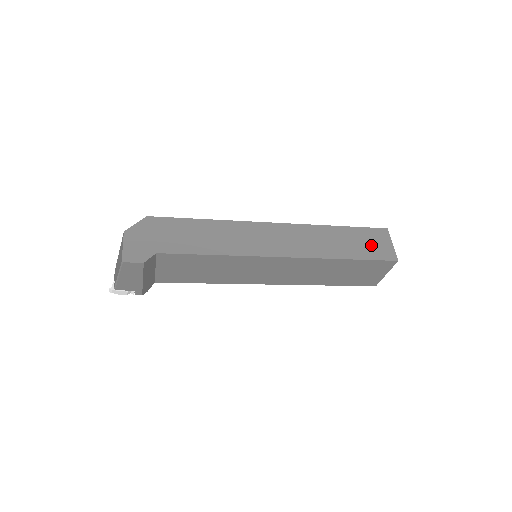
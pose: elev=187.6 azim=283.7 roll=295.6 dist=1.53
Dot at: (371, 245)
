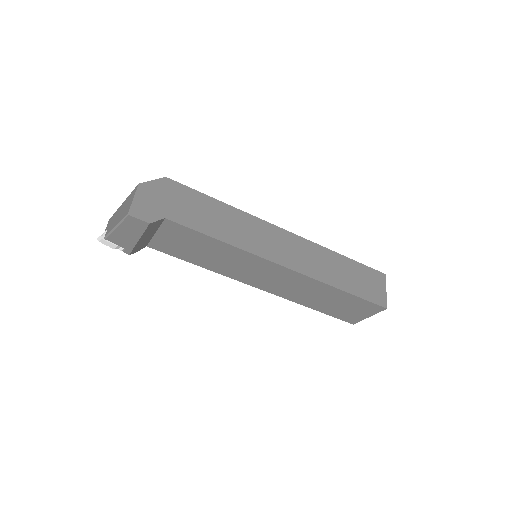
Dot at: (367, 285)
